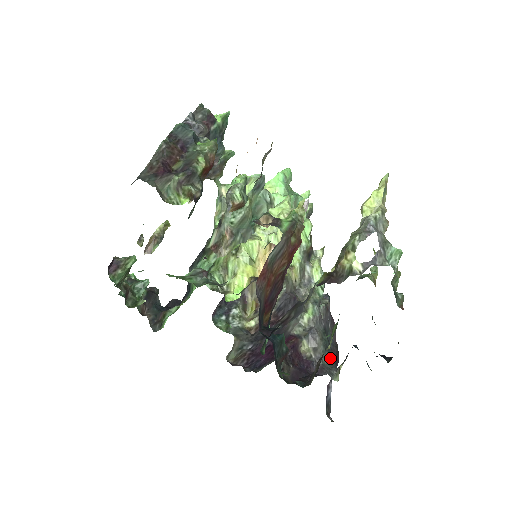
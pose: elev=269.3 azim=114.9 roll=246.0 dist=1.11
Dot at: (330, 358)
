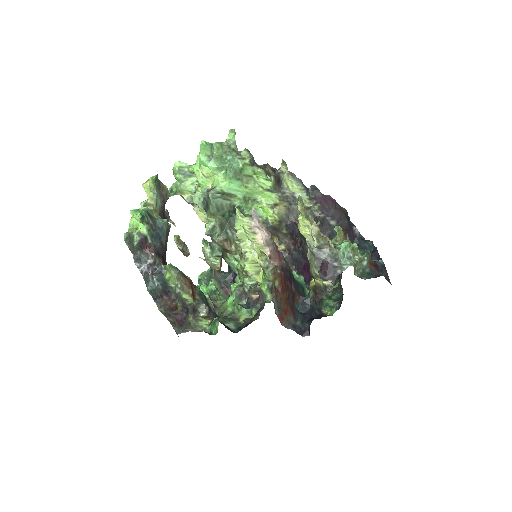
Dot at: occluded
